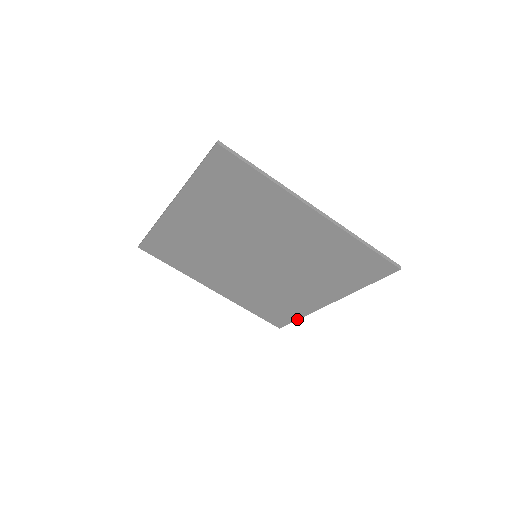
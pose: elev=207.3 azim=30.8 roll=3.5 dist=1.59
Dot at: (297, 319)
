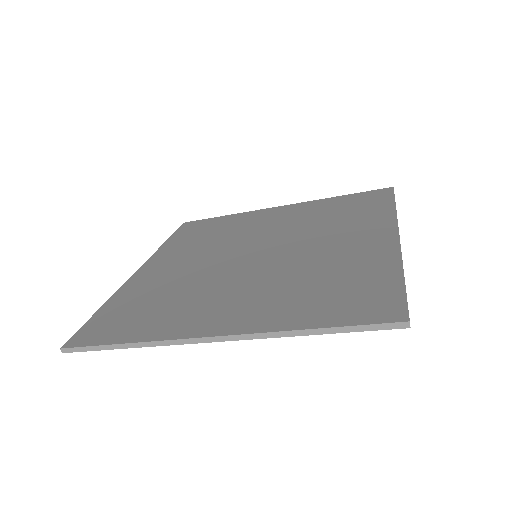
Dot at: occluded
